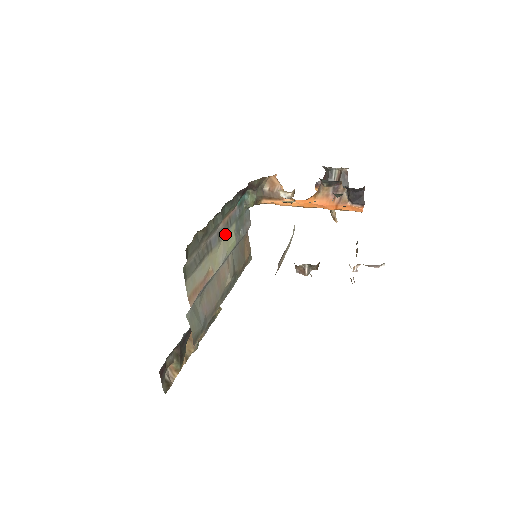
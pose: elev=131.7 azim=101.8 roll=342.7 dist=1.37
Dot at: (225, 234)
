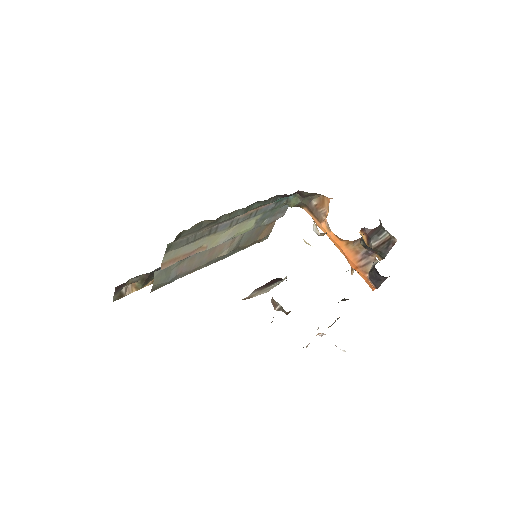
Dot at: (242, 221)
